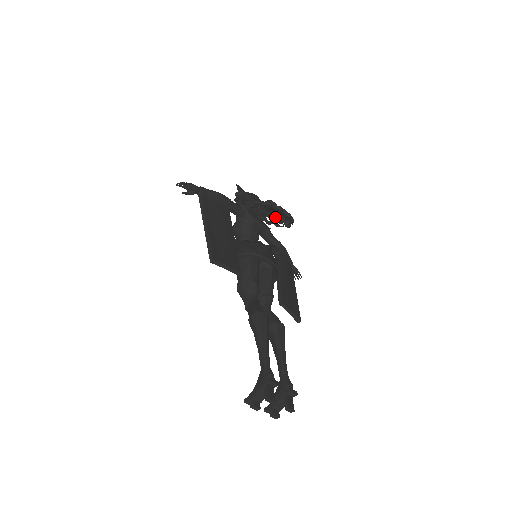
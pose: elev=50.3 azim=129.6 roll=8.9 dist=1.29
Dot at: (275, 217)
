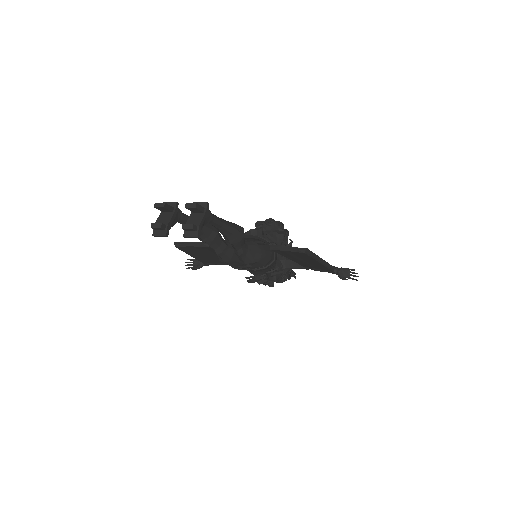
Dot at: (283, 244)
